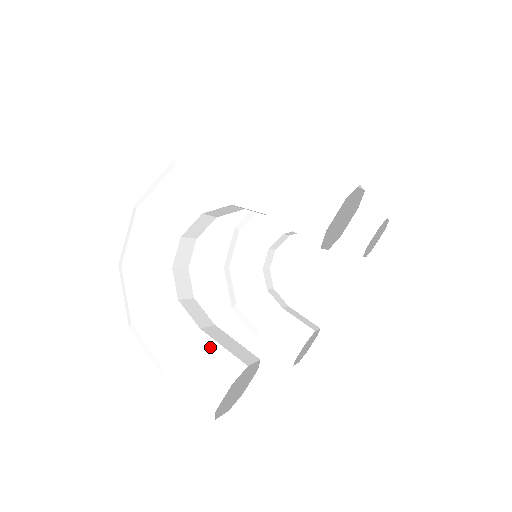
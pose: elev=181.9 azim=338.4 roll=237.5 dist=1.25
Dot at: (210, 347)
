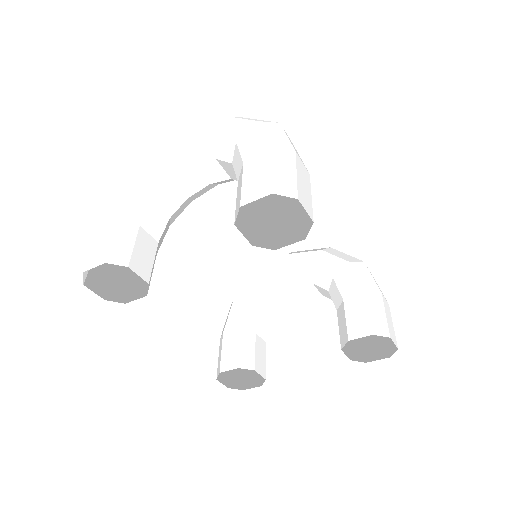
Dot at: (128, 237)
